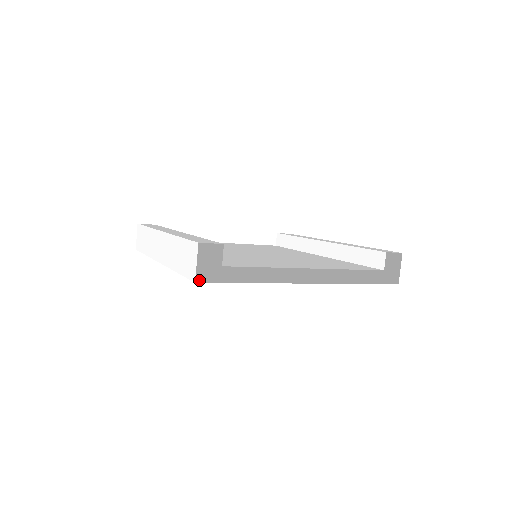
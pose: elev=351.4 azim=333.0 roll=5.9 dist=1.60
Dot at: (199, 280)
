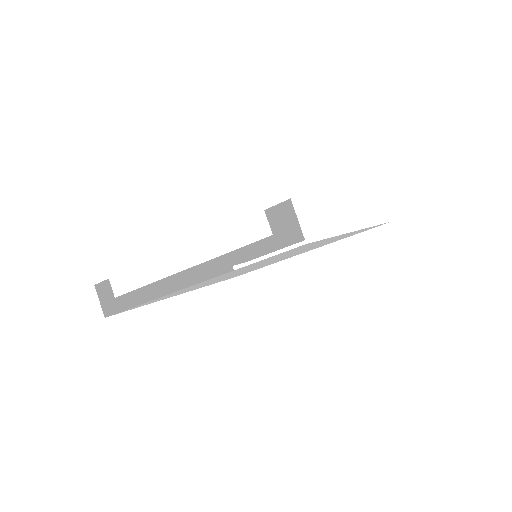
Dot at: occluded
